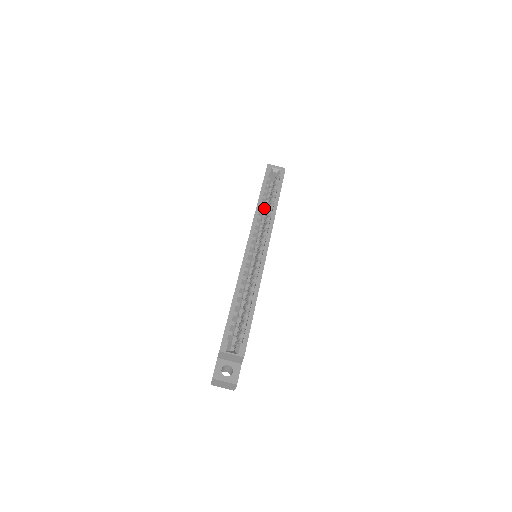
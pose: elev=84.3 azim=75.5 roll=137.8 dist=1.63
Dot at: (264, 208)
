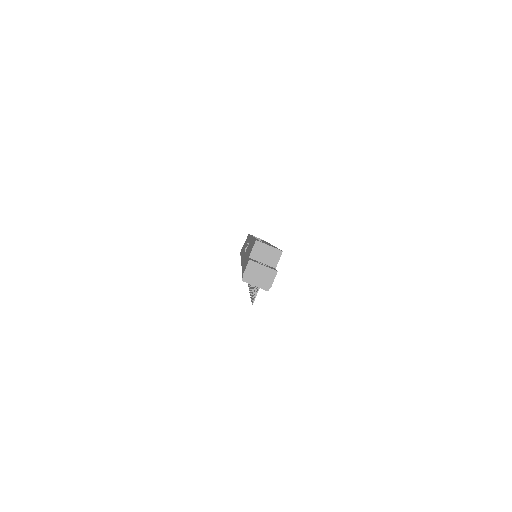
Dot at: occluded
